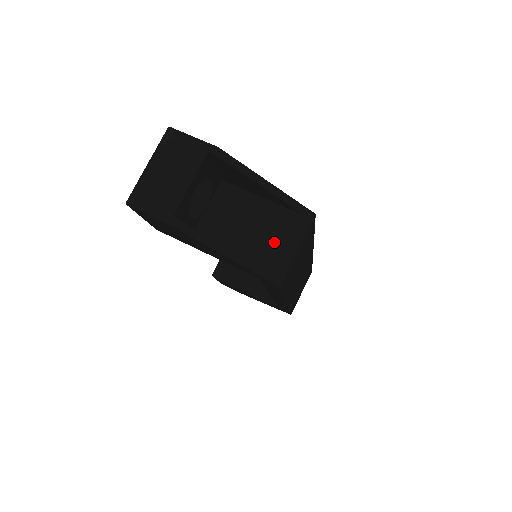
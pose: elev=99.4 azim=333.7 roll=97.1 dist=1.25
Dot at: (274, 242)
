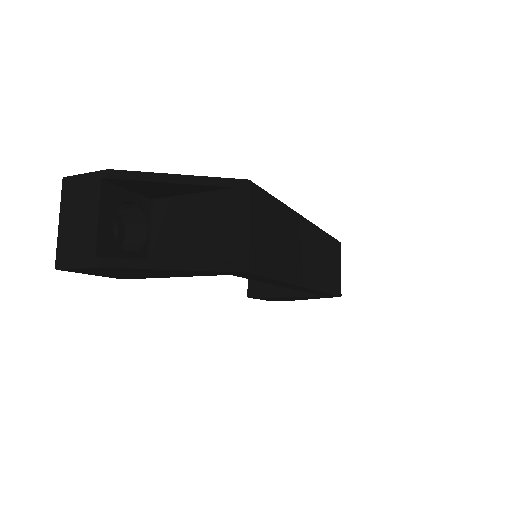
Dot at: (221, 231)
